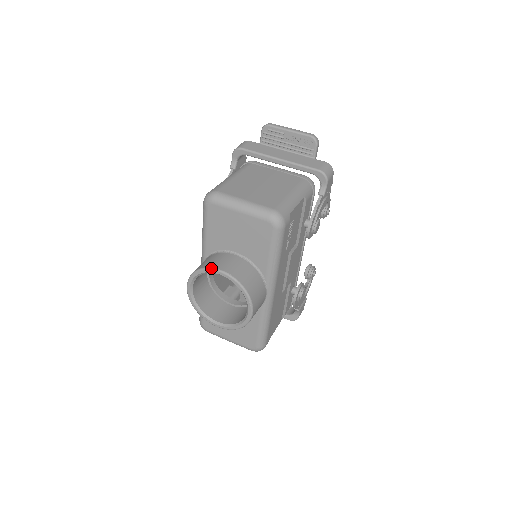
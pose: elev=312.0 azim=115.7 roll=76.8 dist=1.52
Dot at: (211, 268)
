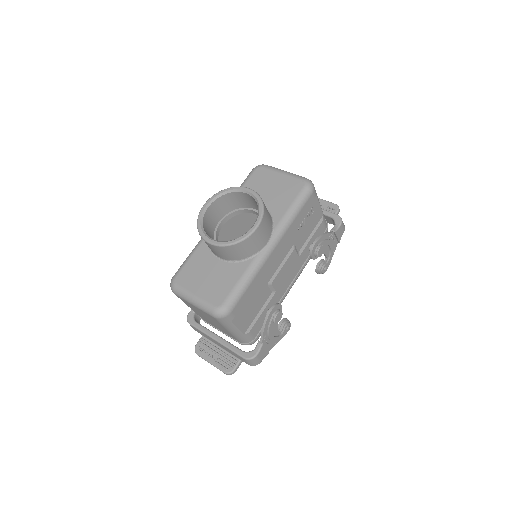
Dot at: occluded
